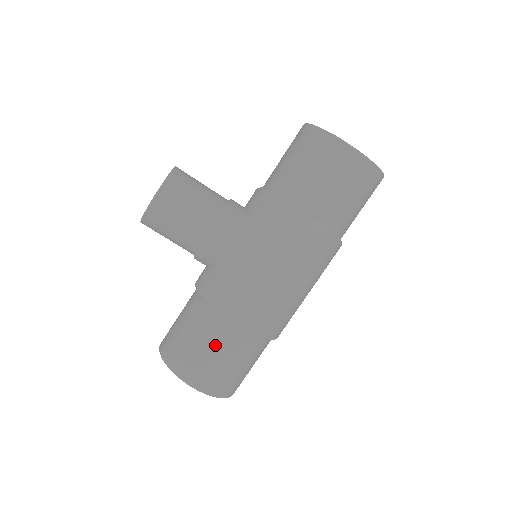
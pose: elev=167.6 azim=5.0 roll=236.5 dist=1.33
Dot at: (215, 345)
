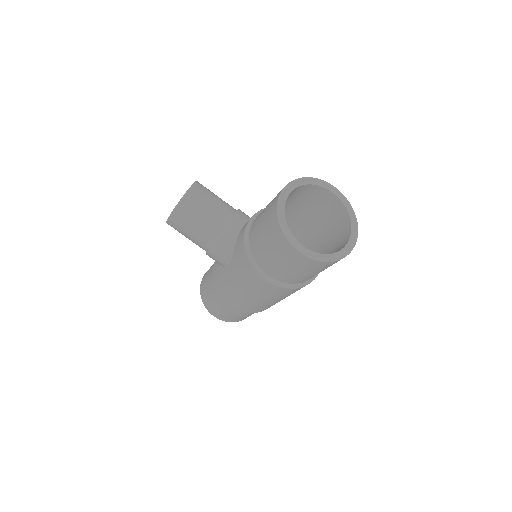
Dot at: (220, 305)
